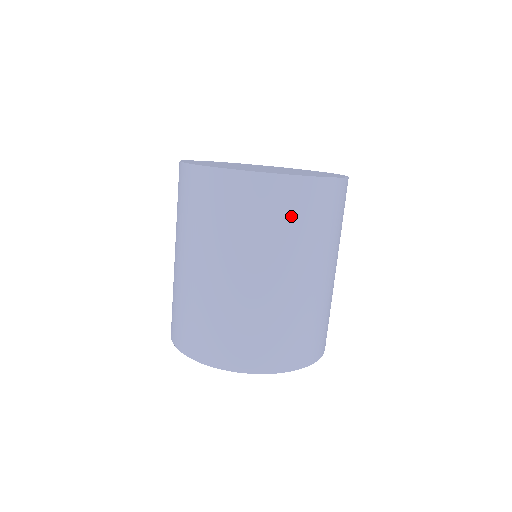
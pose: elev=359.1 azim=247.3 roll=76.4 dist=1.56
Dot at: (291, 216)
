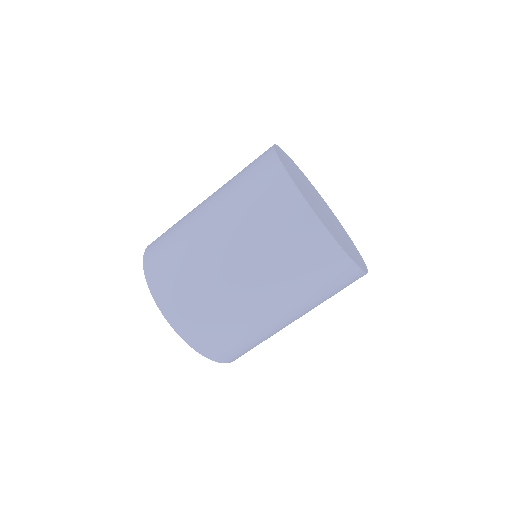
Dot at: (326, 284)
